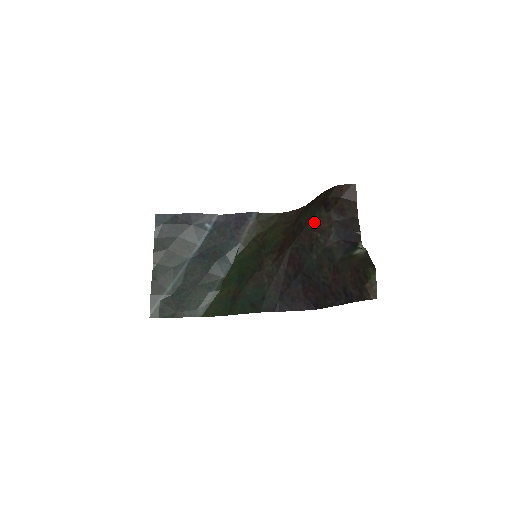
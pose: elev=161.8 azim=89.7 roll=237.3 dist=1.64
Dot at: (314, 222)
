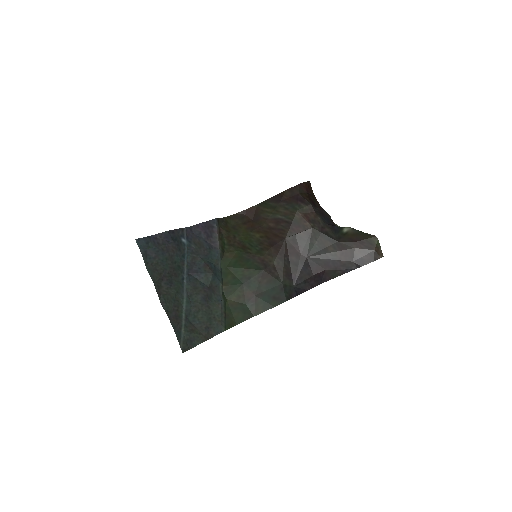
Dot at: (301, 215)
